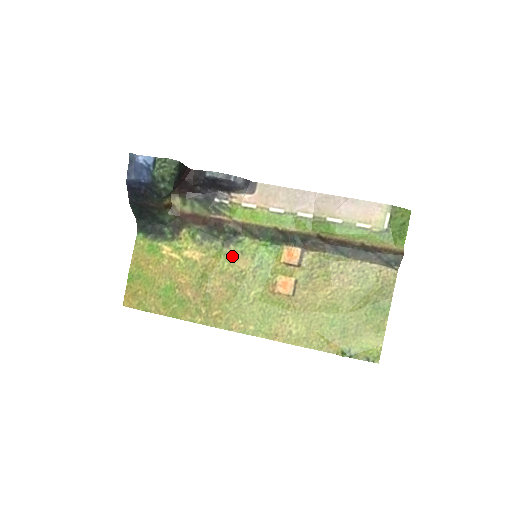
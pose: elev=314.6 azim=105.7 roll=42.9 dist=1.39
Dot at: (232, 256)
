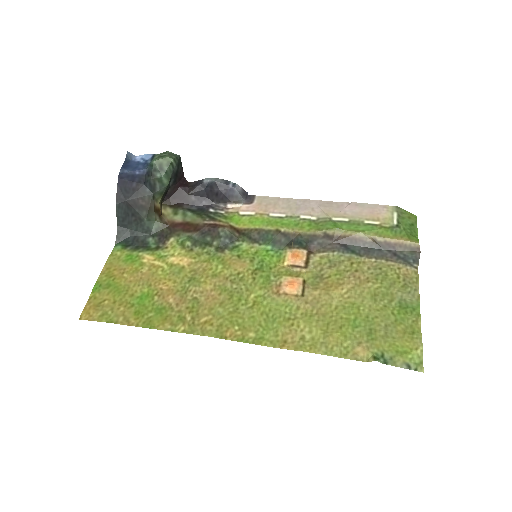
Dot at: (227, 260)
